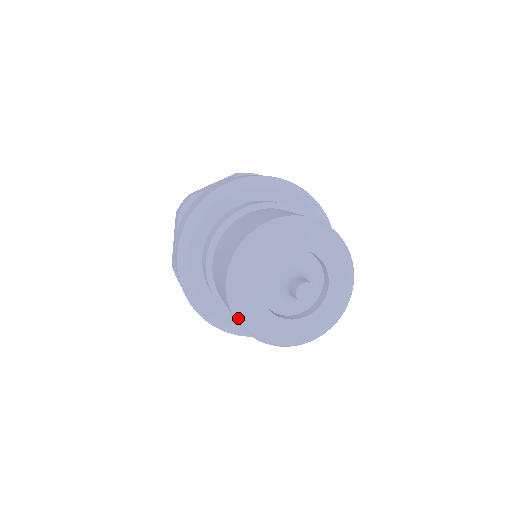
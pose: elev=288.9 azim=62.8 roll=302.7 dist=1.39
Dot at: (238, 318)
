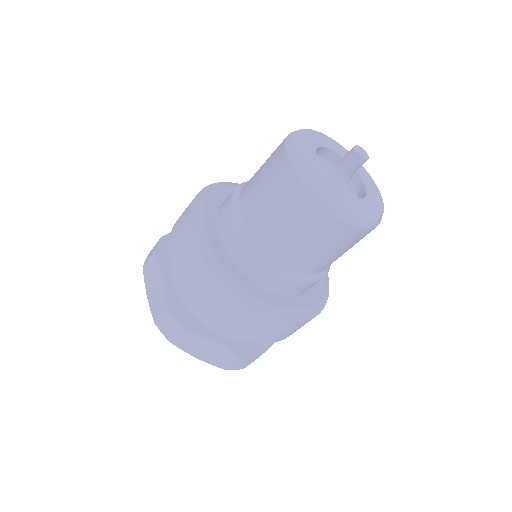
Dot at: (318, 191)
